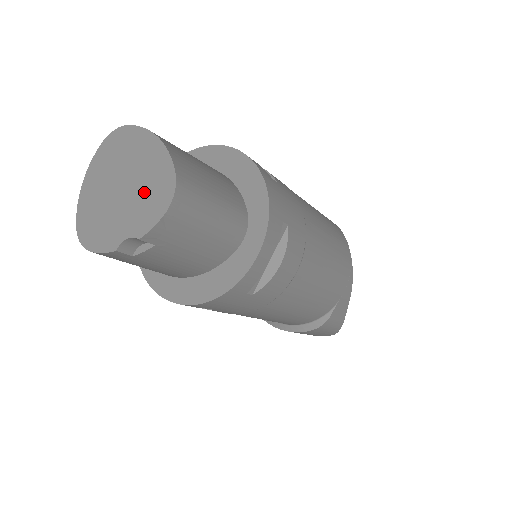
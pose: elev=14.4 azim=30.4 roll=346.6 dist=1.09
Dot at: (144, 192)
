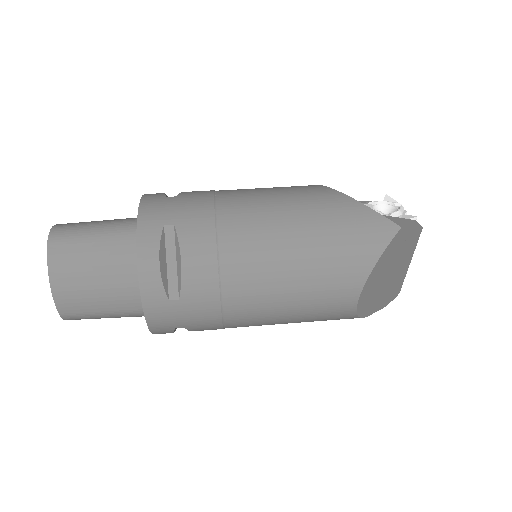
Dot at: occluded
